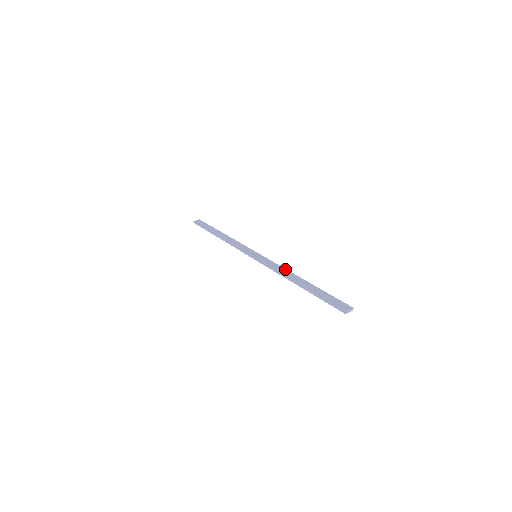
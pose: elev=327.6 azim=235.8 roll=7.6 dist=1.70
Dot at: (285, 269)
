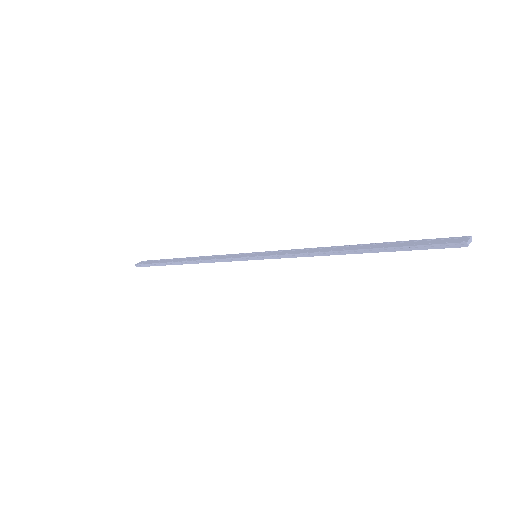
Dot at: (314, 248)
